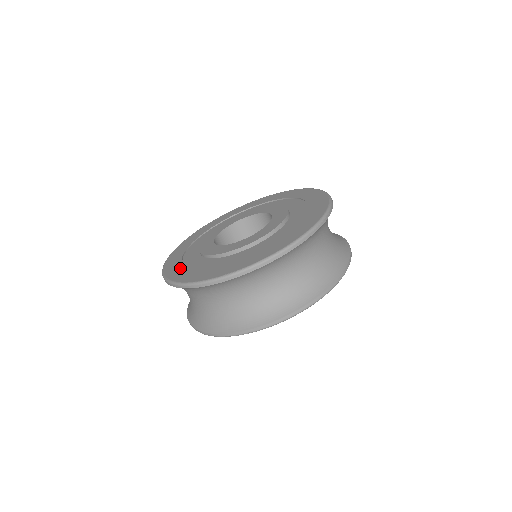
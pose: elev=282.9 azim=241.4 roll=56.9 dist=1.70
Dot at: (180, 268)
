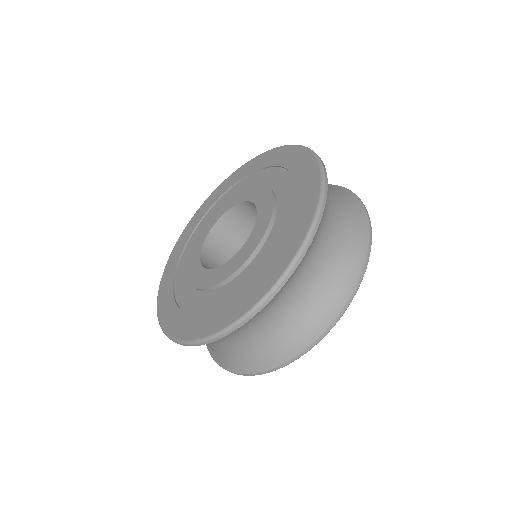
Dot at: (169, 290)
